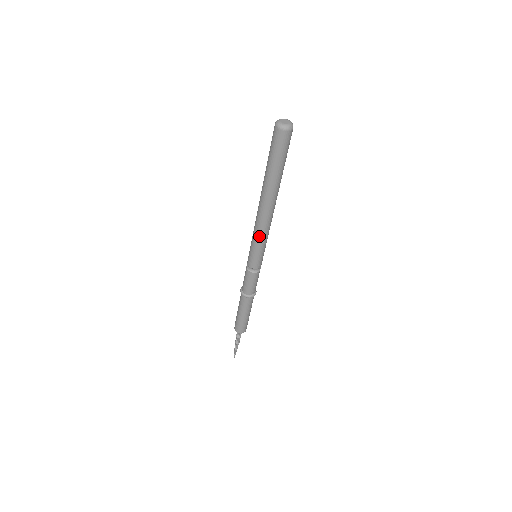
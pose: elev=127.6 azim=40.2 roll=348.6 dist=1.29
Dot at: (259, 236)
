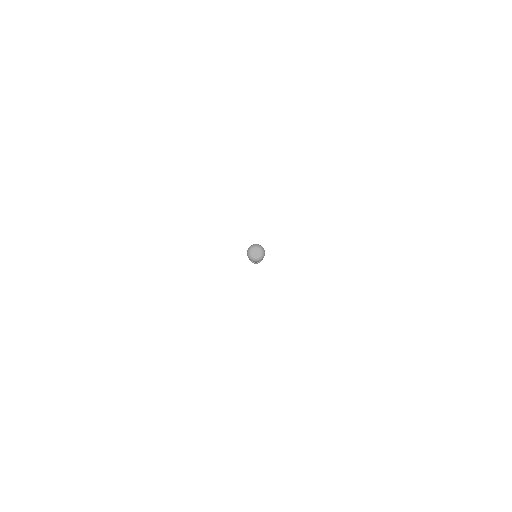
Dot at: occluded
